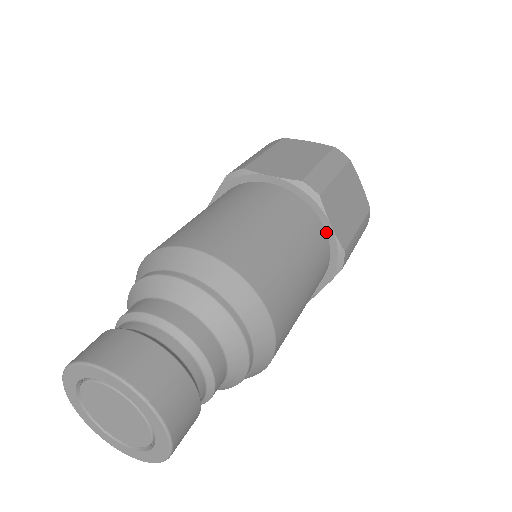
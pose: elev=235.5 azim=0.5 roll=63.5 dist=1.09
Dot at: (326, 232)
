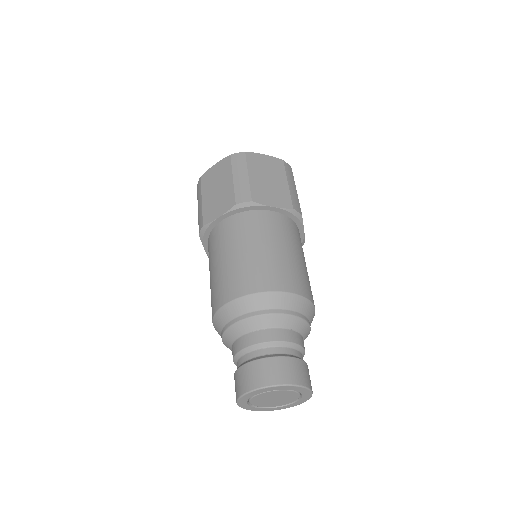
Dot at: occluded
